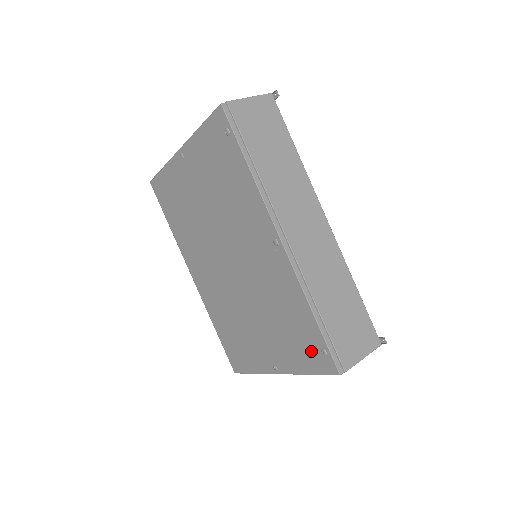
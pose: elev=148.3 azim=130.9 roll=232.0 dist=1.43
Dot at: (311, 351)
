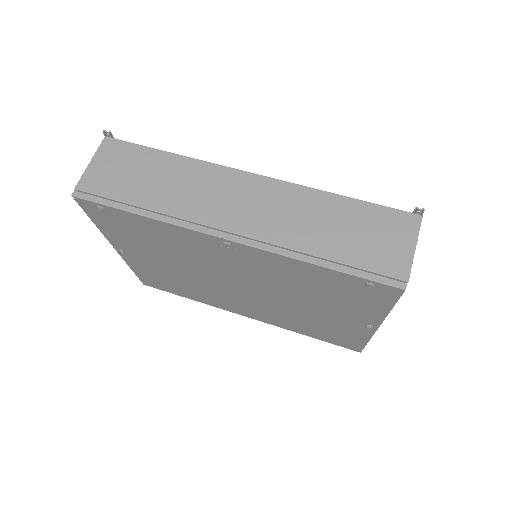
Dot at: (363, 293)
